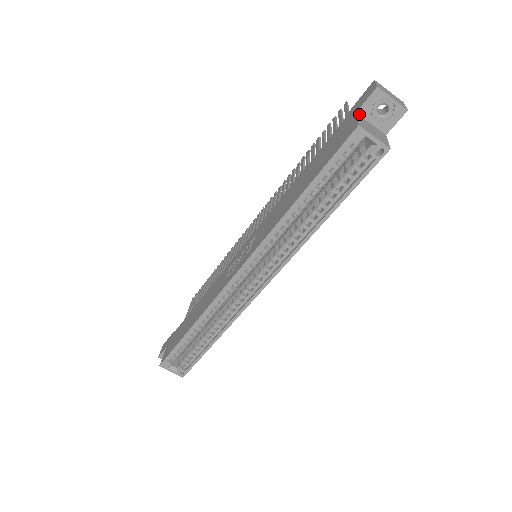
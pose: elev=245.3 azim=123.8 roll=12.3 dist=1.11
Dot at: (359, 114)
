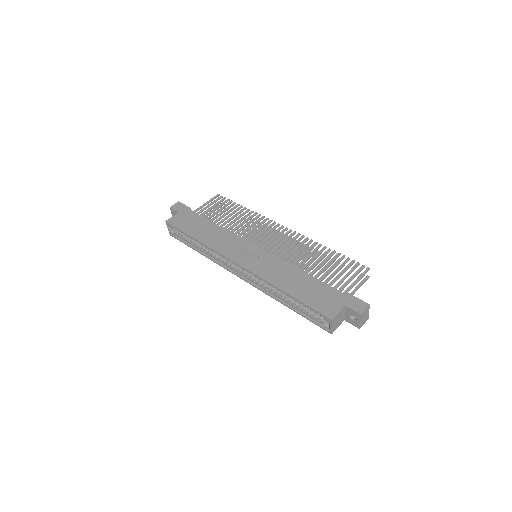
Dot at: (345, 307)
